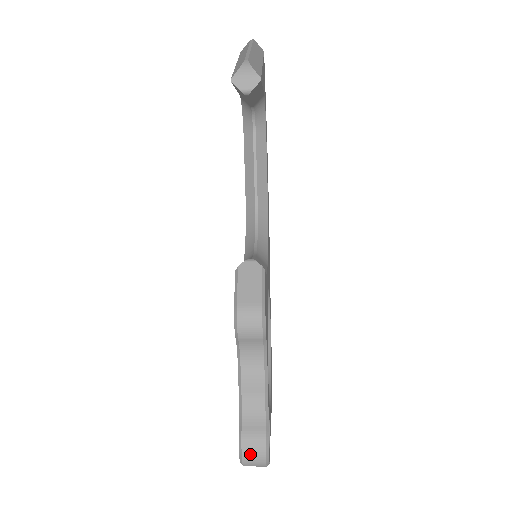
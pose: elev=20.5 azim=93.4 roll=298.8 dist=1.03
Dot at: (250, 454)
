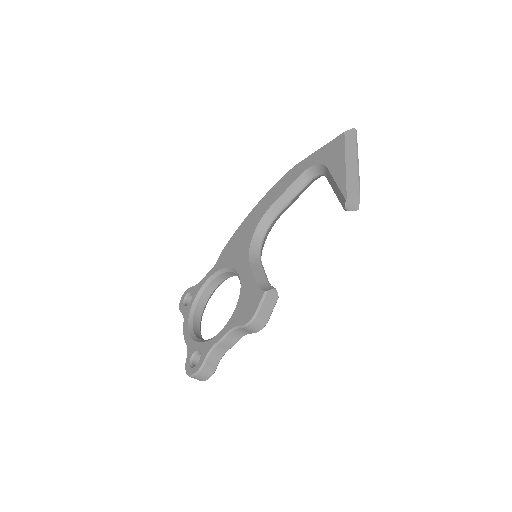
Dot at: (201, 376)
